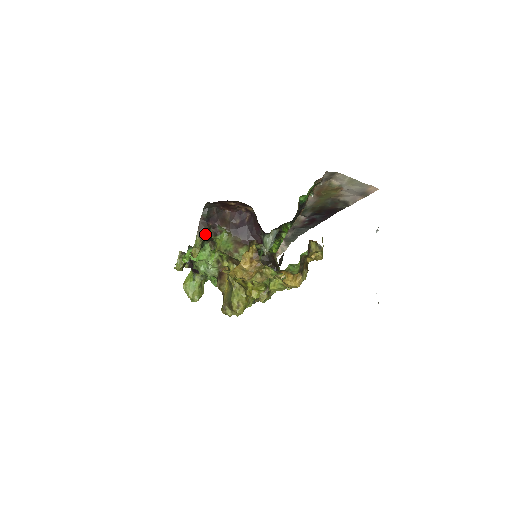
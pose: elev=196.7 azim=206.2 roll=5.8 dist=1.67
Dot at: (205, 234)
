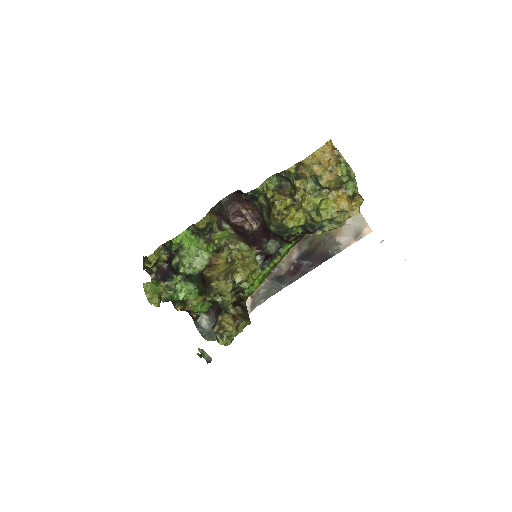
Dot at: (214, 218)
